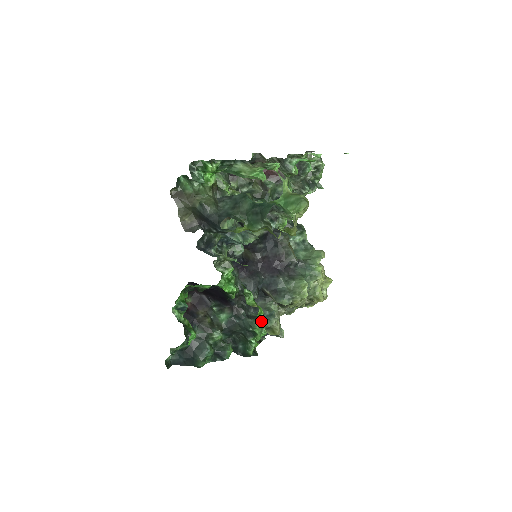
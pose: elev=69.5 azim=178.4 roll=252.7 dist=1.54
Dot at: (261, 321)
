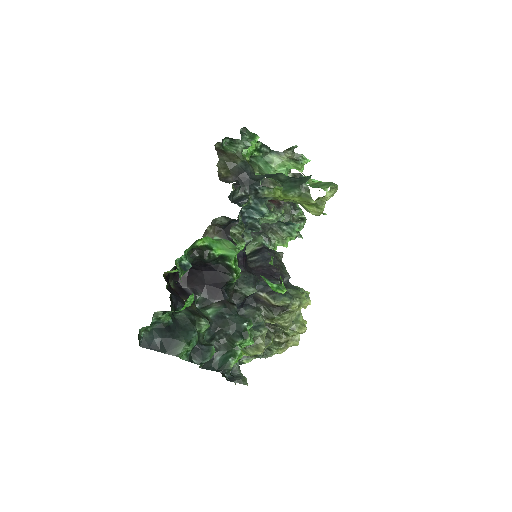
Dot at: (283, 284)
